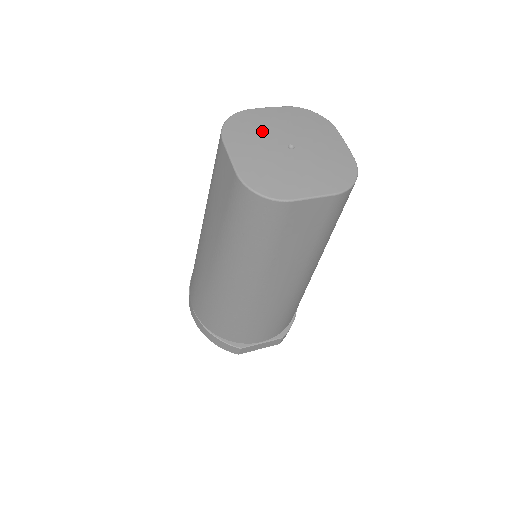
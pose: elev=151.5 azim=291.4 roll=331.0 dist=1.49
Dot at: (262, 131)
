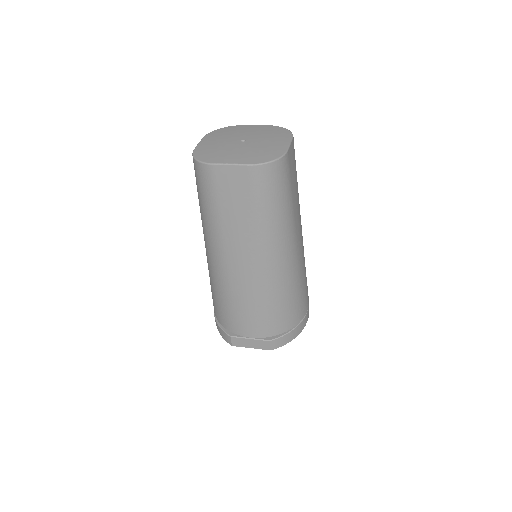
Dot at: (233, 133)
